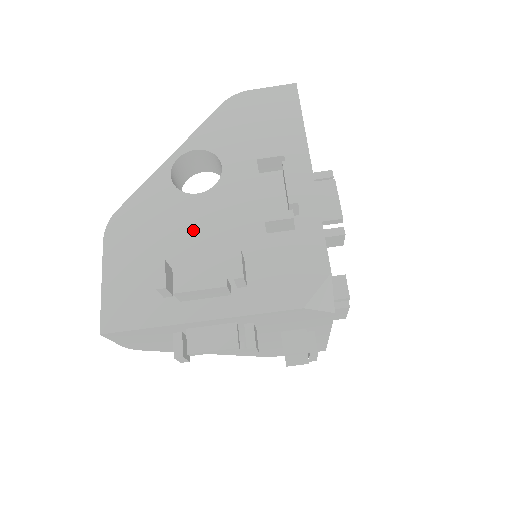
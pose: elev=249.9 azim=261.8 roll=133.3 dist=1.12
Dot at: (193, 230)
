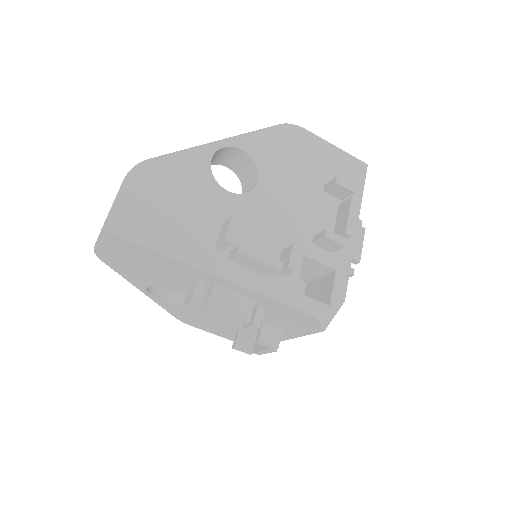
Dot at: (219, 317)
